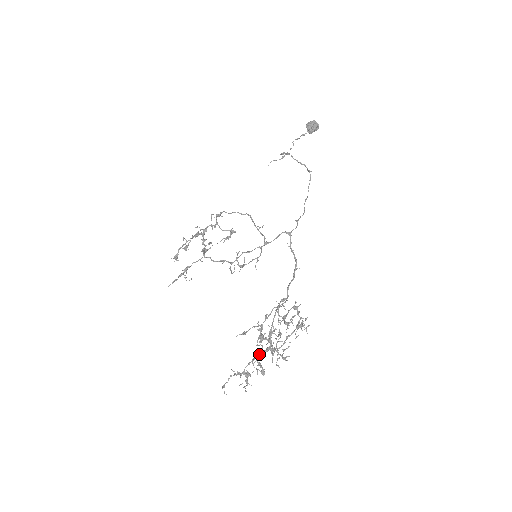
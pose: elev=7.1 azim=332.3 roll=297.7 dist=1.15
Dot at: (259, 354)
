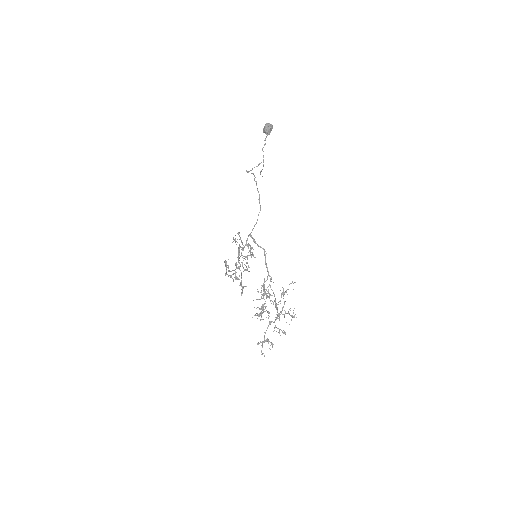
Dot at: (269, 324)
